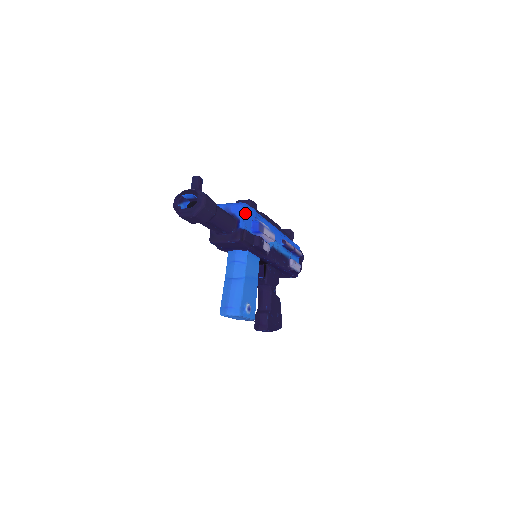
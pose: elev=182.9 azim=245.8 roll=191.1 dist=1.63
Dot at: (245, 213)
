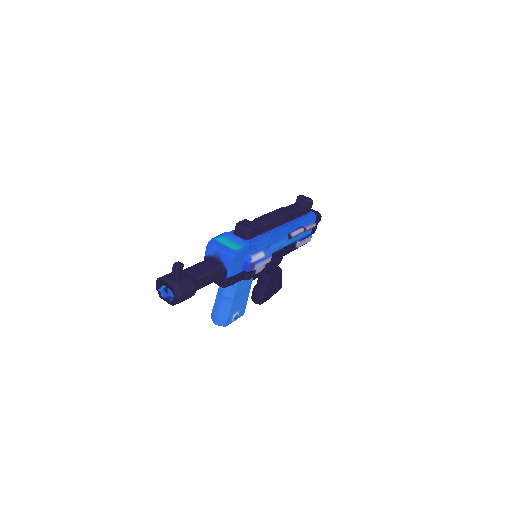
Dot at: (234, 262)
